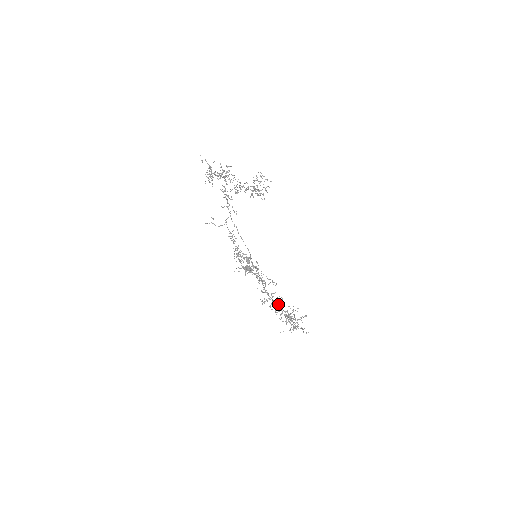
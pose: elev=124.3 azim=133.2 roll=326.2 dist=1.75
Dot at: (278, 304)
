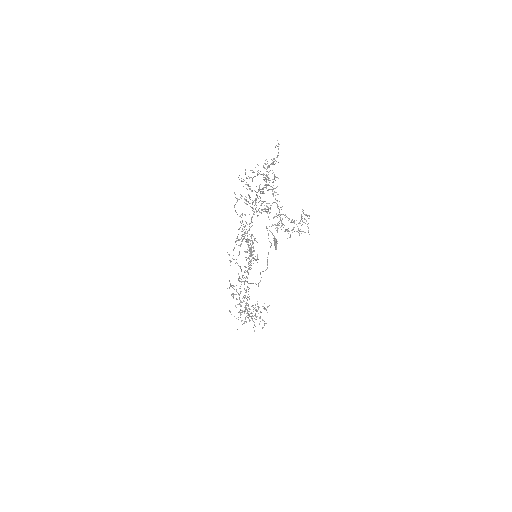
Dot at: occluded
